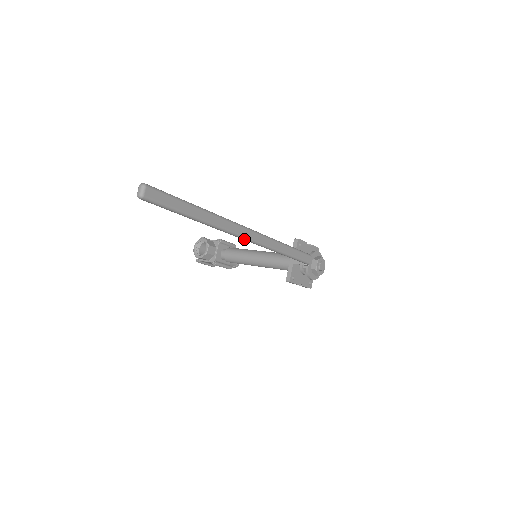
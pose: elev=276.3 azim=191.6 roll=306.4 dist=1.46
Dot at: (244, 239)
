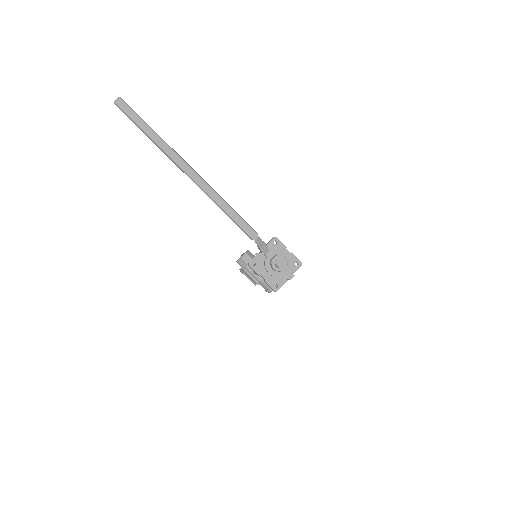
Dot at: (185, 173)
